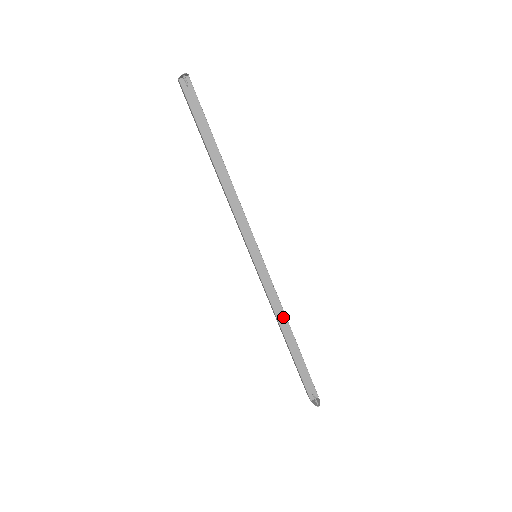
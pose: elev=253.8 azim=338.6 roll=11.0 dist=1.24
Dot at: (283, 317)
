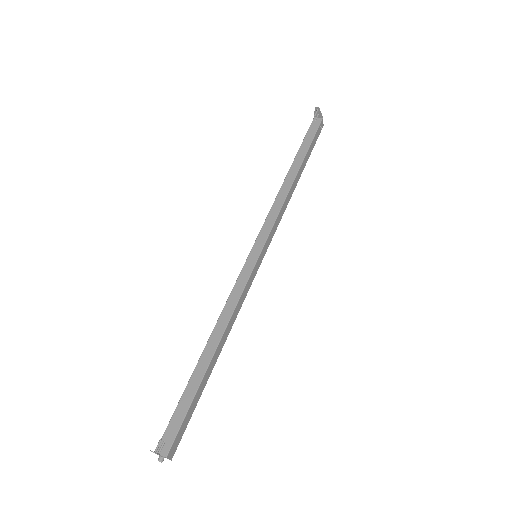
Dot at: (224, 324)
